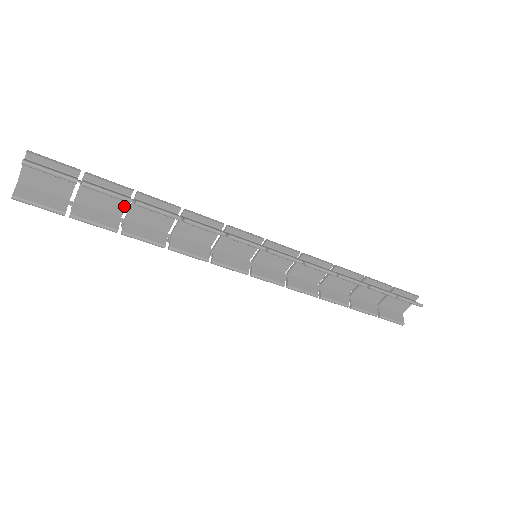
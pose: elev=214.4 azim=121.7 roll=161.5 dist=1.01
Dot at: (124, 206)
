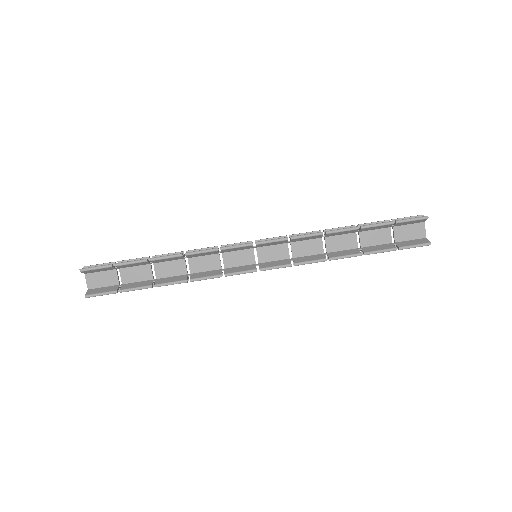
Dot at: (150, 270)
